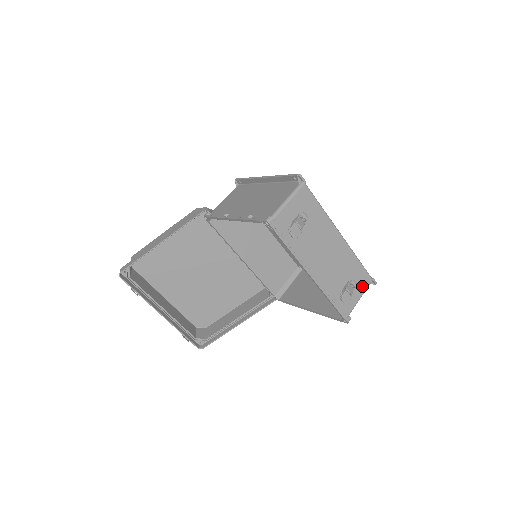
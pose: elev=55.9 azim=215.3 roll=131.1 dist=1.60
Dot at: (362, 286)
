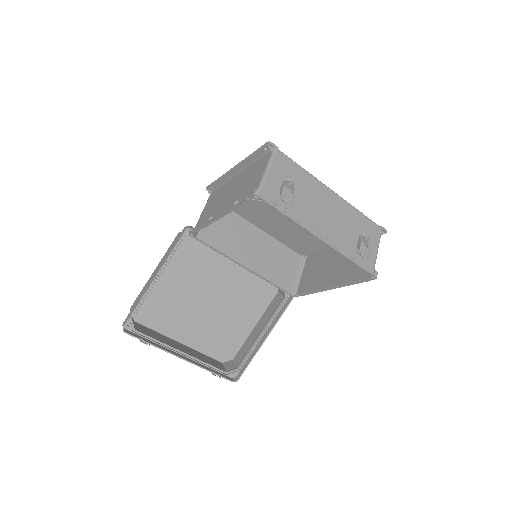
Dot at: (374, 237)
